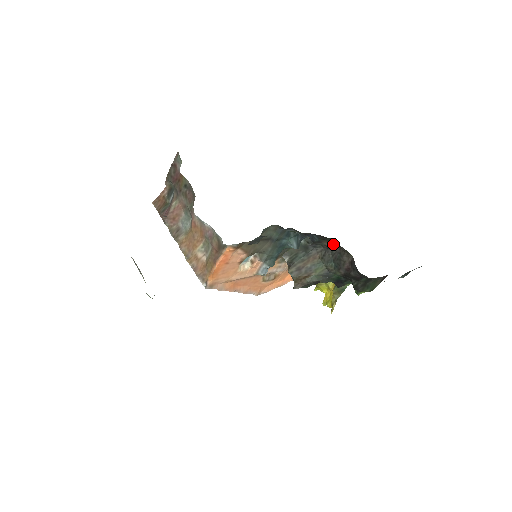
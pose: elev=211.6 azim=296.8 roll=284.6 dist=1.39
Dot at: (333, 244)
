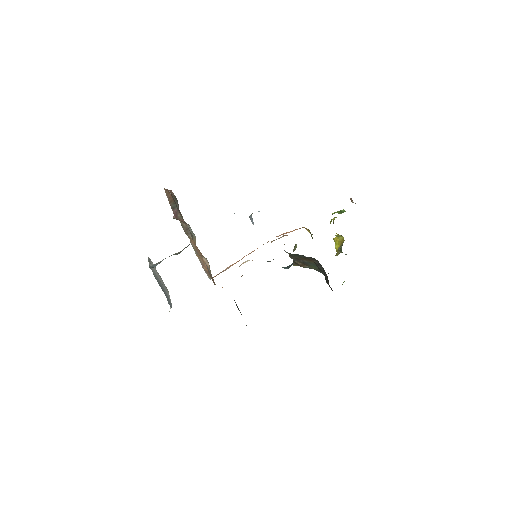
Dot at: occluded
